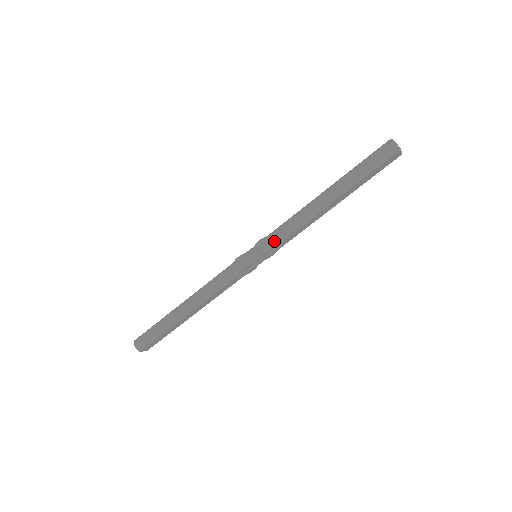
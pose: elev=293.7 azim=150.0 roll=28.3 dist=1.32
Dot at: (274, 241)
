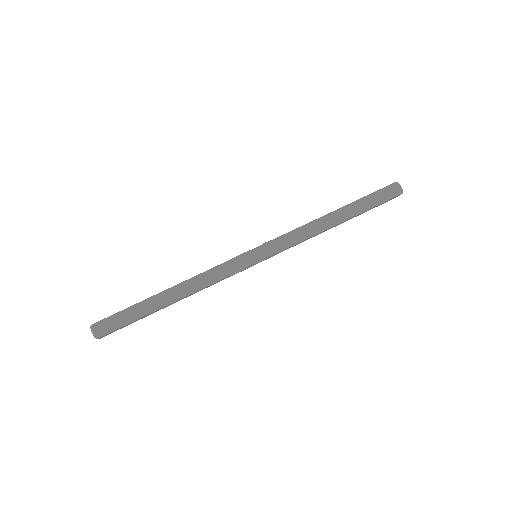
Dot at: (282, 246)
